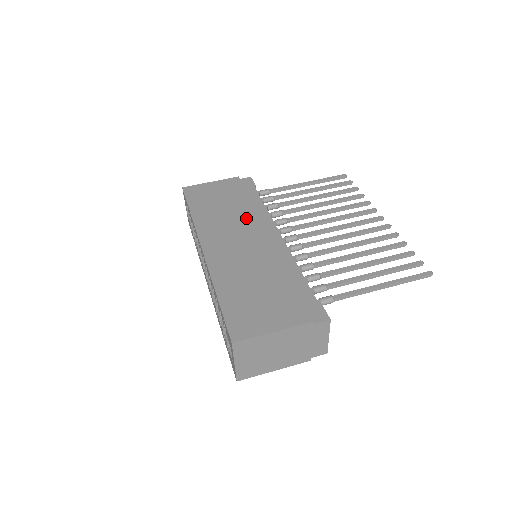
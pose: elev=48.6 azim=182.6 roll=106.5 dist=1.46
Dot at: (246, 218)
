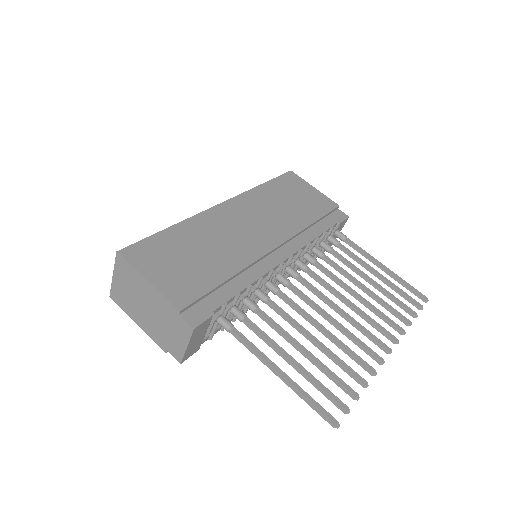
Dot at: (286, 224)
